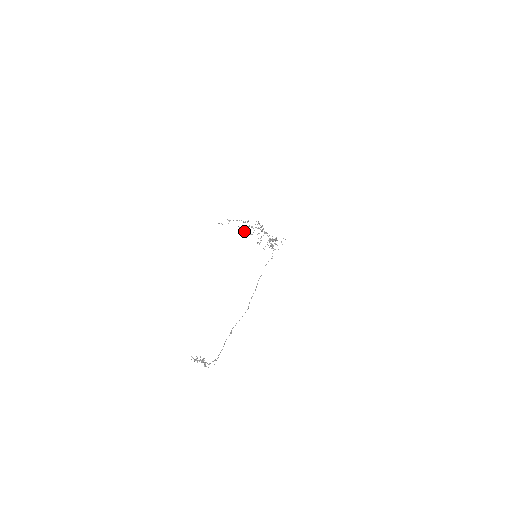
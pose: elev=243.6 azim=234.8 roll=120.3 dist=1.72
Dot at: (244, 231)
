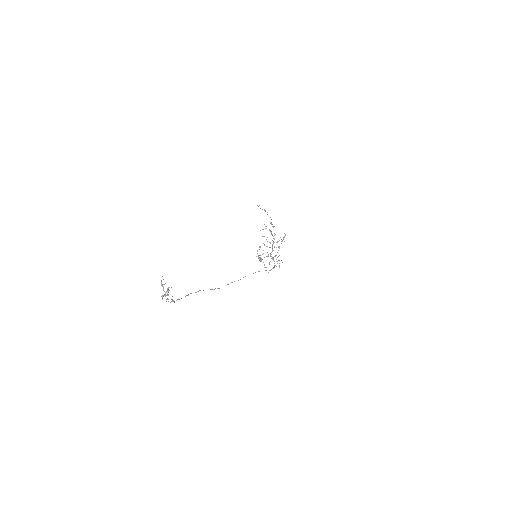
Dot at: (263, 229)
